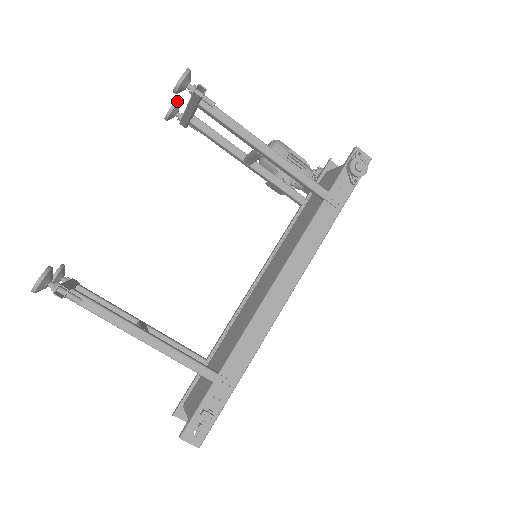
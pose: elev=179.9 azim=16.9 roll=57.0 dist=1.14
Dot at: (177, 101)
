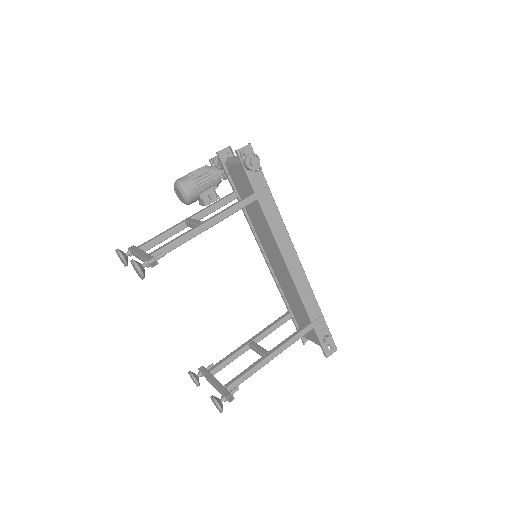
Dot at: (120, 253)
